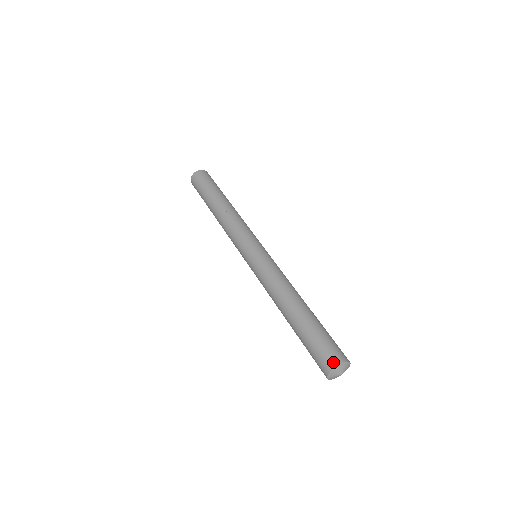
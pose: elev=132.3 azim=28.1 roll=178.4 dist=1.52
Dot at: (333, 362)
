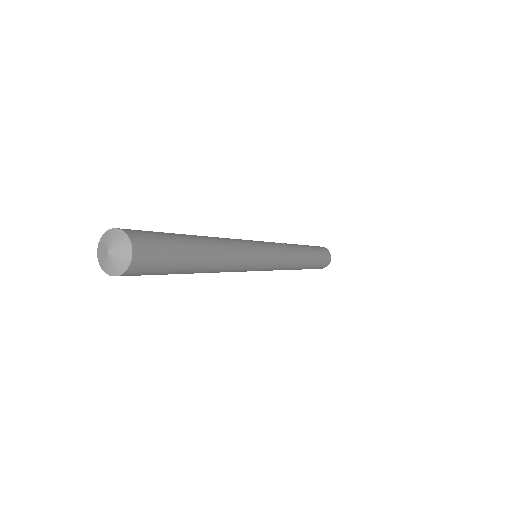
Dot at: occluded
